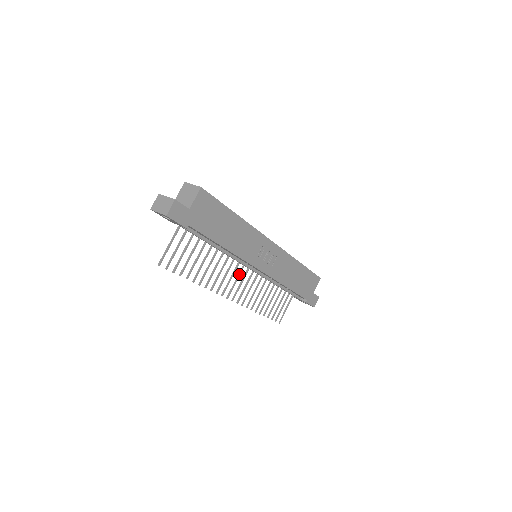
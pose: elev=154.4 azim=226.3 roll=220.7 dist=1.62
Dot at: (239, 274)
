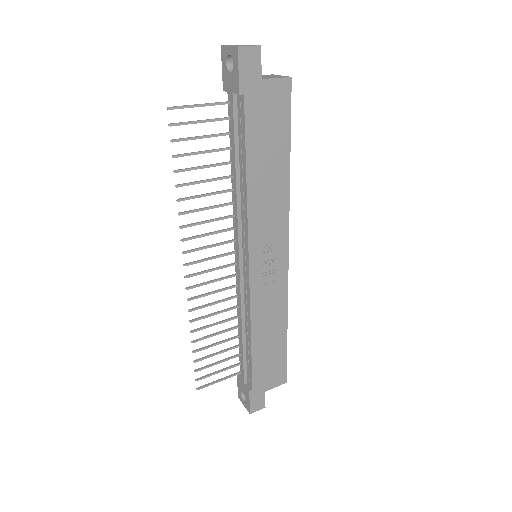
Dot at: (222, 254)
